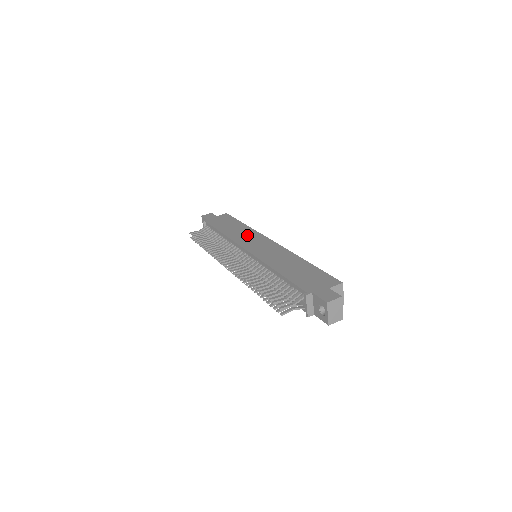
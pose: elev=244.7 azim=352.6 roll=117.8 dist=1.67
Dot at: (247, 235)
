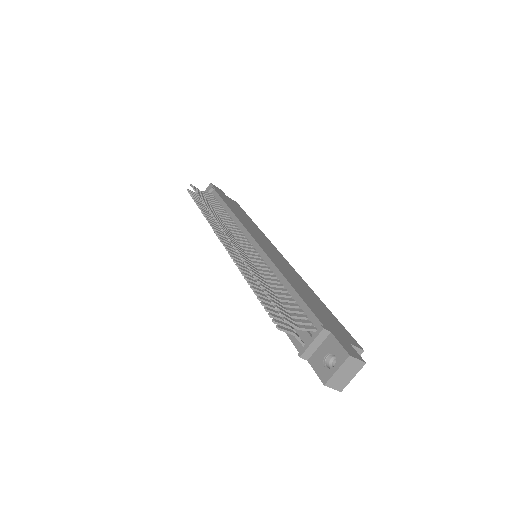
Dot at: (257, 231)
